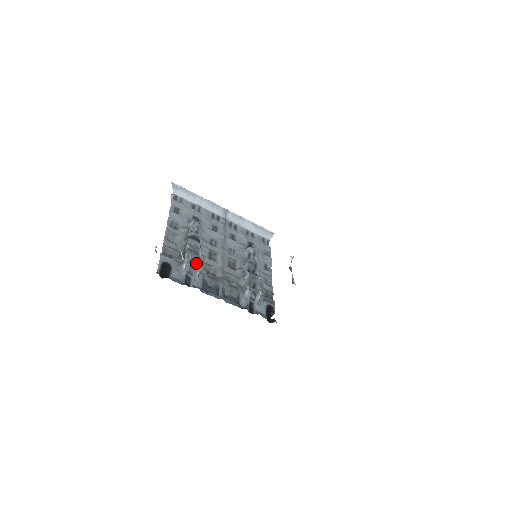
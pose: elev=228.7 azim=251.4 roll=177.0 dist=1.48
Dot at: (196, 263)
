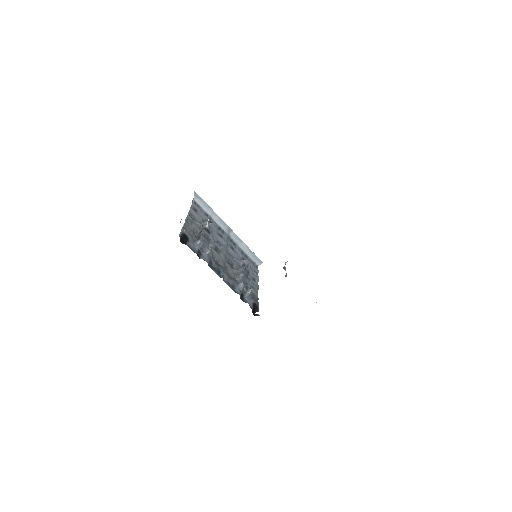
Dot at: (208, 245)
